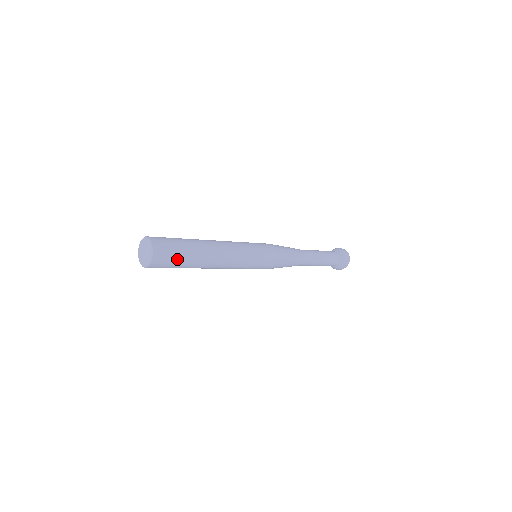
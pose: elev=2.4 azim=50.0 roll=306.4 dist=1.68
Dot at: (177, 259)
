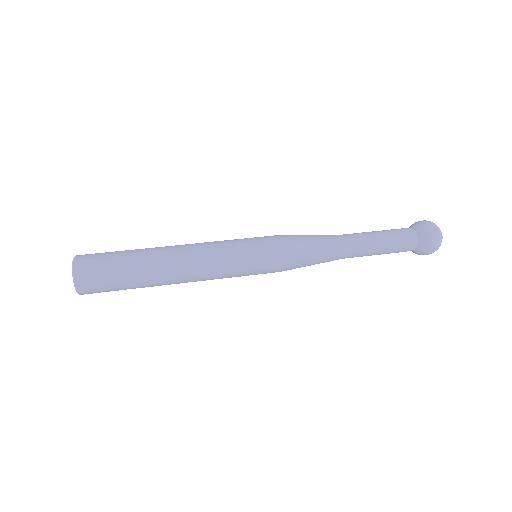
Dot at: (115, 288)
